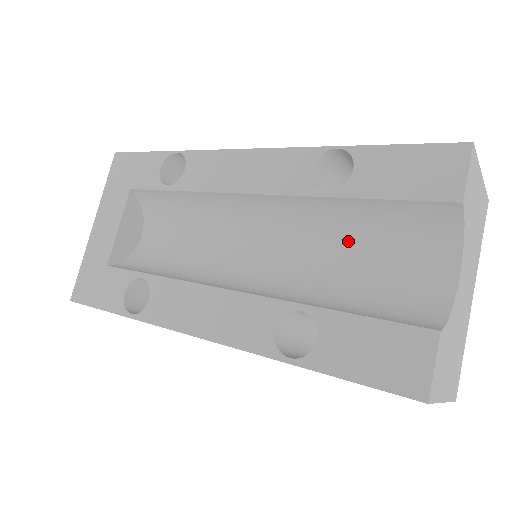
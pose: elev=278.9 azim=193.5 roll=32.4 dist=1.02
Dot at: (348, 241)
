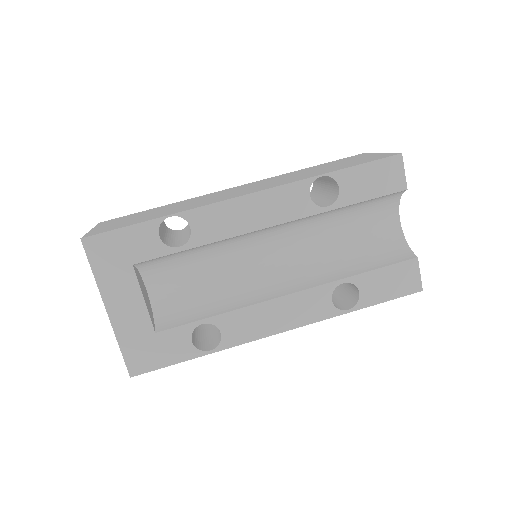
Dot at: (335, 226)
